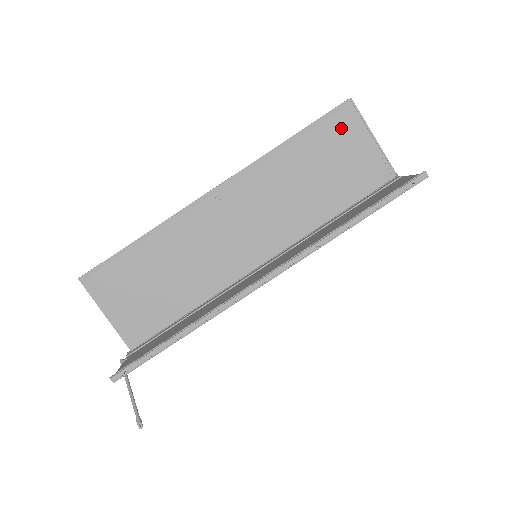
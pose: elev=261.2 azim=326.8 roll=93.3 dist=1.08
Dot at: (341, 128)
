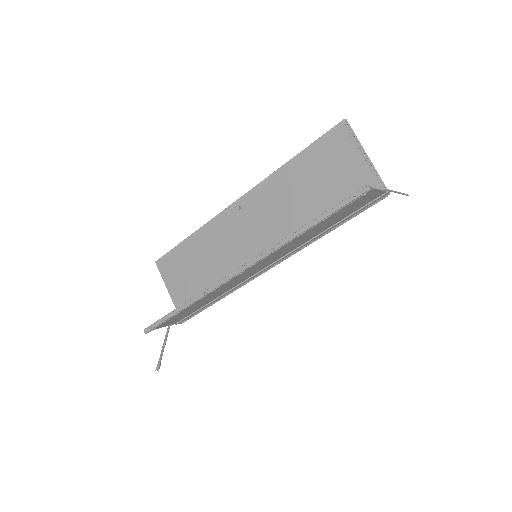
Dot at: (336, 147)
